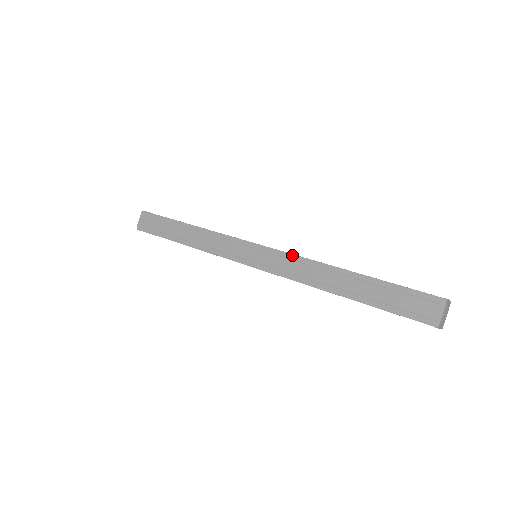
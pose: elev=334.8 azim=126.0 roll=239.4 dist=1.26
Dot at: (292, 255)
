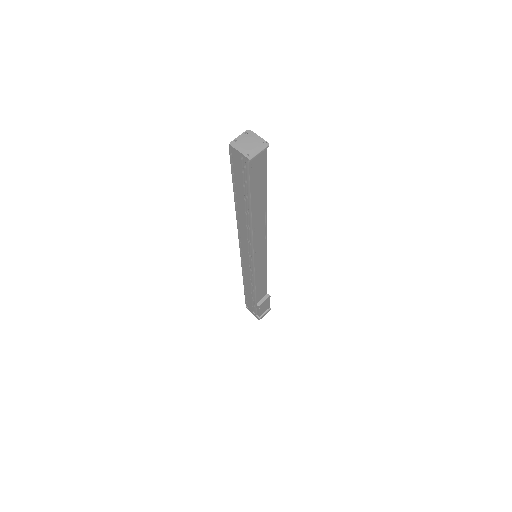
Dot at: occluded
